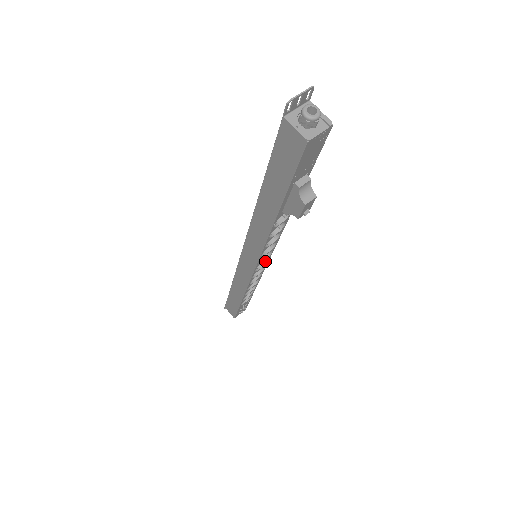
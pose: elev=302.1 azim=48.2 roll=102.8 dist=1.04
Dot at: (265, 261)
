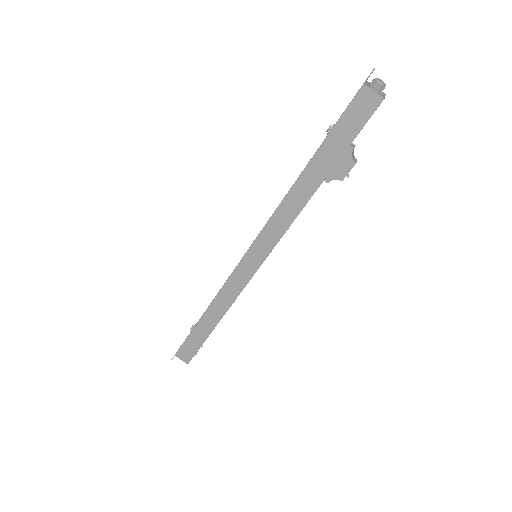
Dot at: occluded
